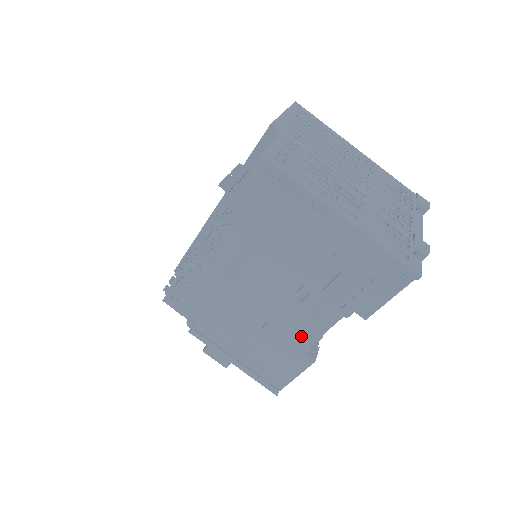
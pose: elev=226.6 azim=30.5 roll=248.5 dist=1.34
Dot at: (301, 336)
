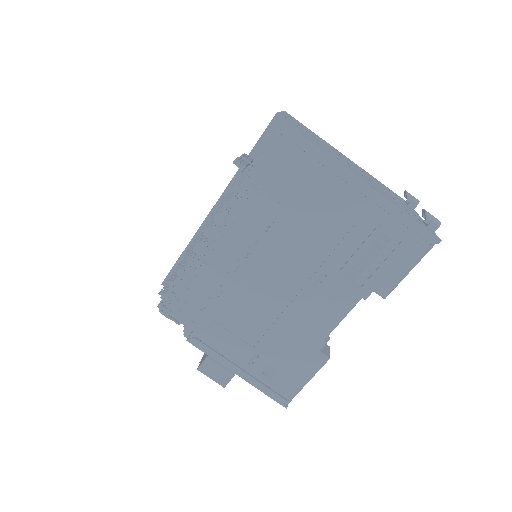
Dot at: (316, 328)
